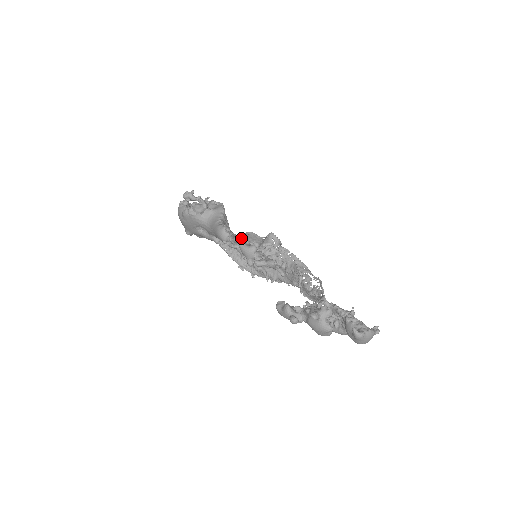
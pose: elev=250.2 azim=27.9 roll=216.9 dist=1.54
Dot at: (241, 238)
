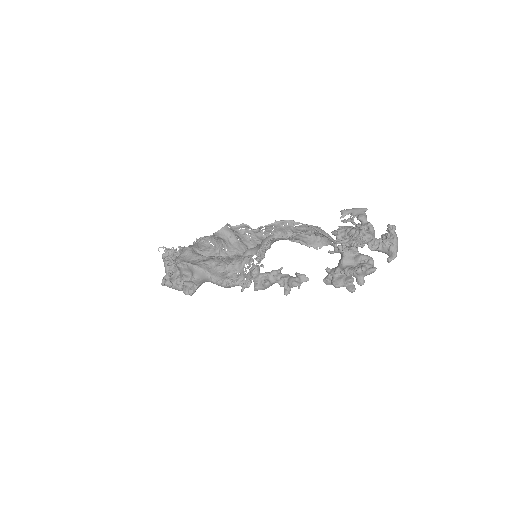
Dot at: (216, 238)
